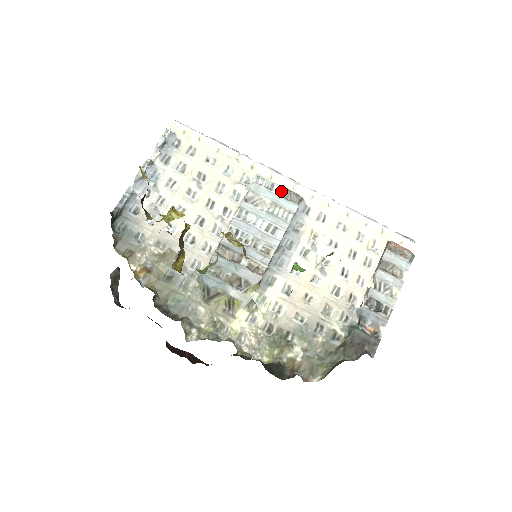
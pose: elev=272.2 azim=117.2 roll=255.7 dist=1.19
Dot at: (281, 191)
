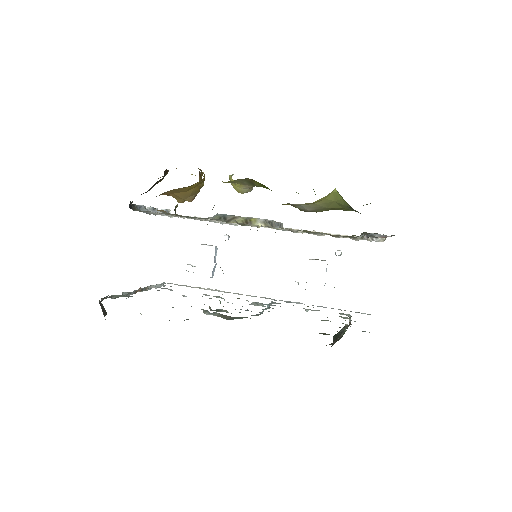
Dot at: occluded
